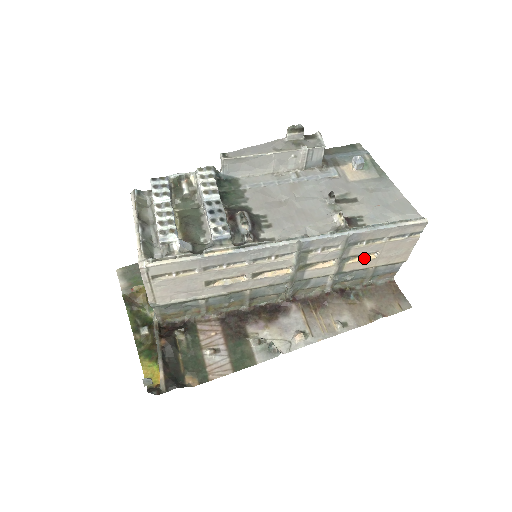
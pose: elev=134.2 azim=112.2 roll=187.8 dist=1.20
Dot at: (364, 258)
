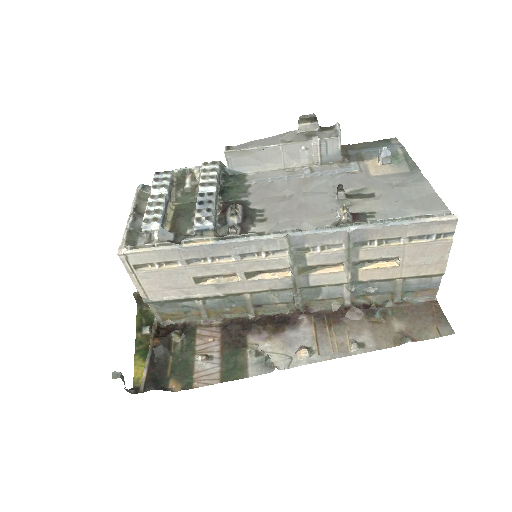
Dot at: (383, 265)
